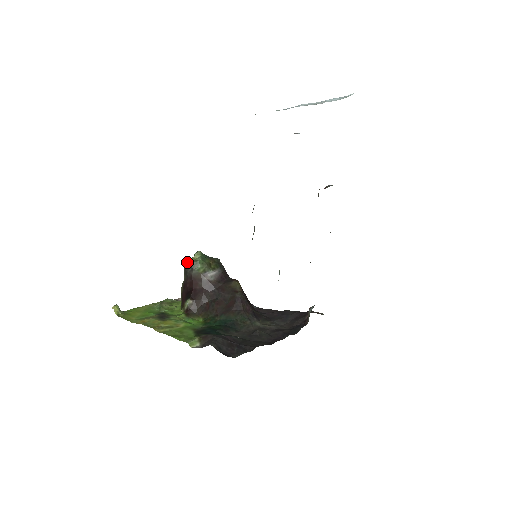
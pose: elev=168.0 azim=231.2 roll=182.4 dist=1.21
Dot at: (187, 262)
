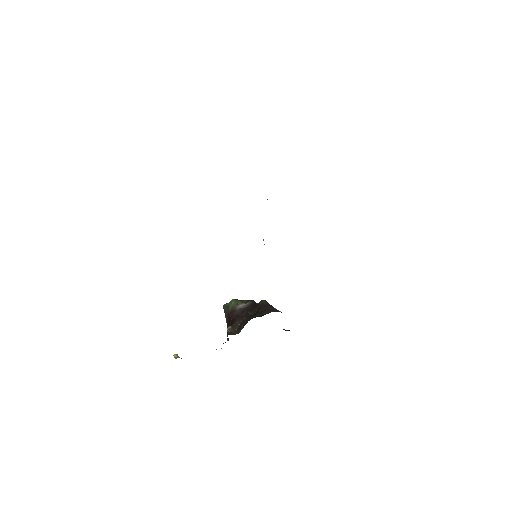
Dot at: (224, 306)
